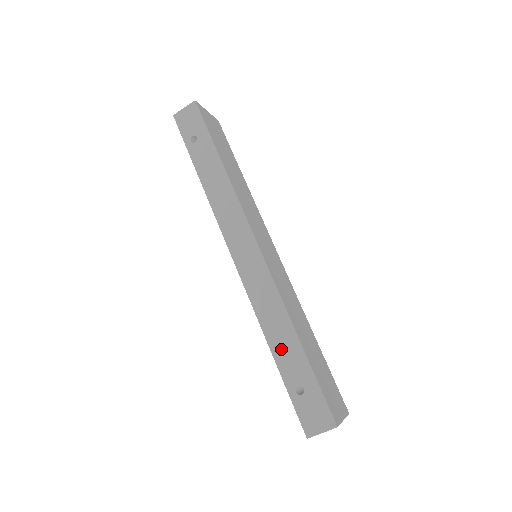
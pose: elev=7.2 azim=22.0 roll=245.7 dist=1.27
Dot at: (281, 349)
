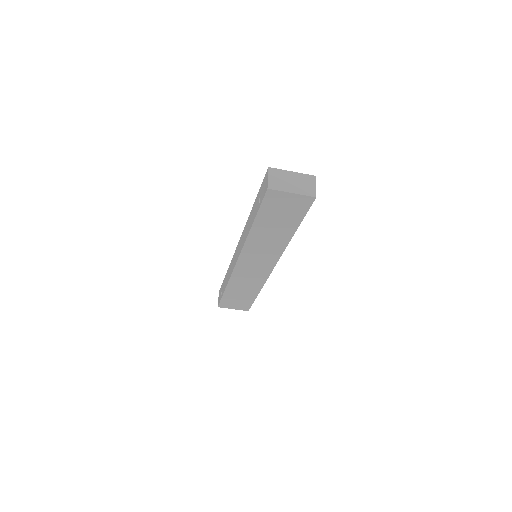
Dot at: (252, 220)
